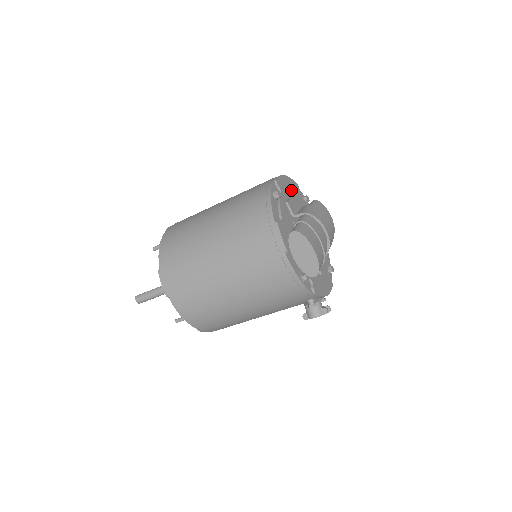
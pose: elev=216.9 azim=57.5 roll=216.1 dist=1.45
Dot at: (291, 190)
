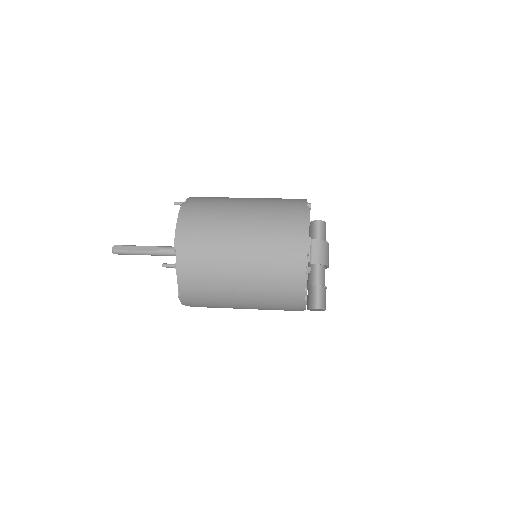
Dot at: occluded
